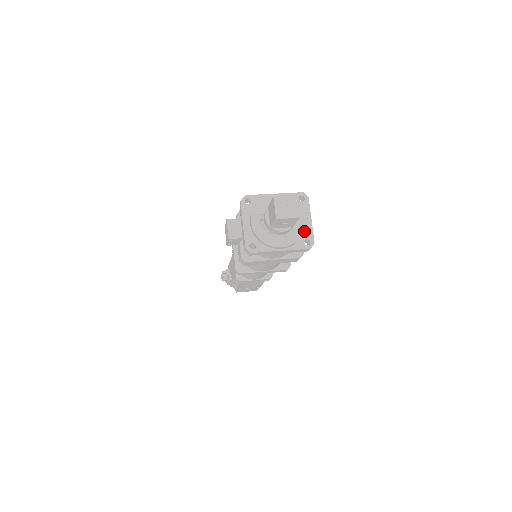
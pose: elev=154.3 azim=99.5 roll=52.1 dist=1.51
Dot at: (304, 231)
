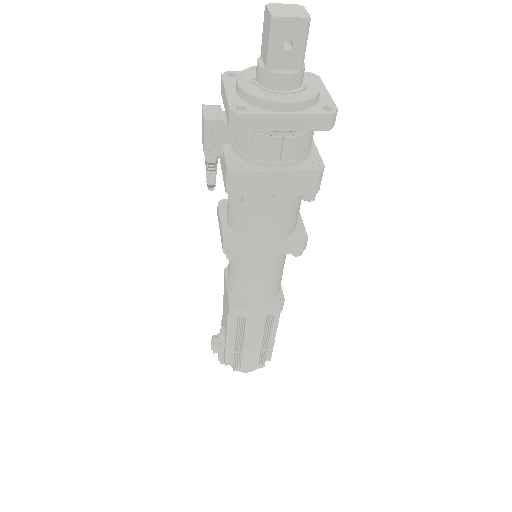
Dot at: (319, 99)
